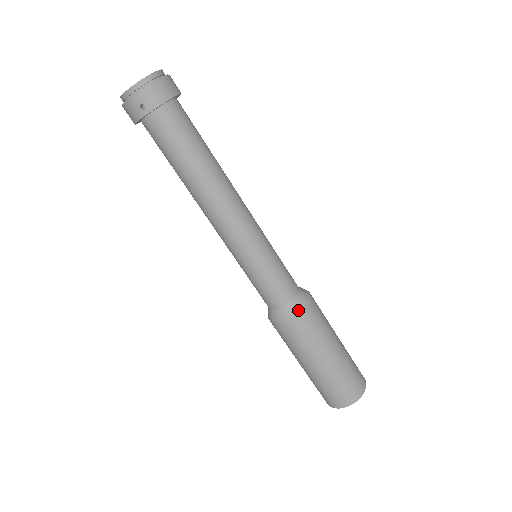
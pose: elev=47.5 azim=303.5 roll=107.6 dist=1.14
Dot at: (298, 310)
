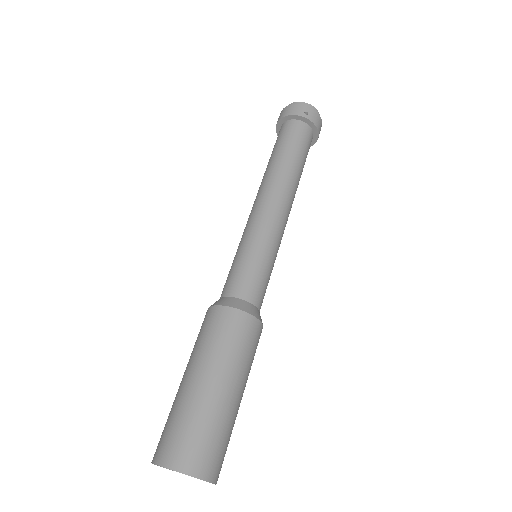
Dot at: (257, 316)
